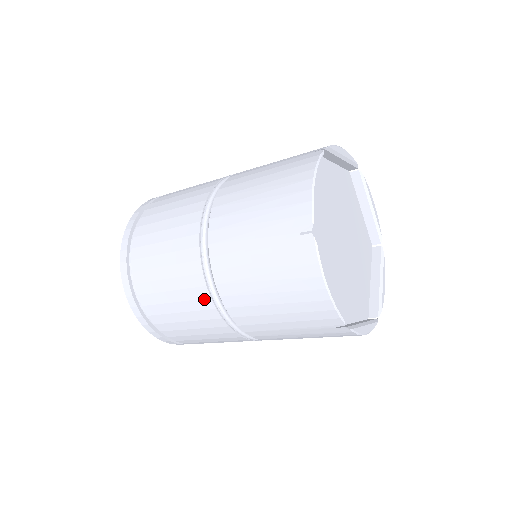
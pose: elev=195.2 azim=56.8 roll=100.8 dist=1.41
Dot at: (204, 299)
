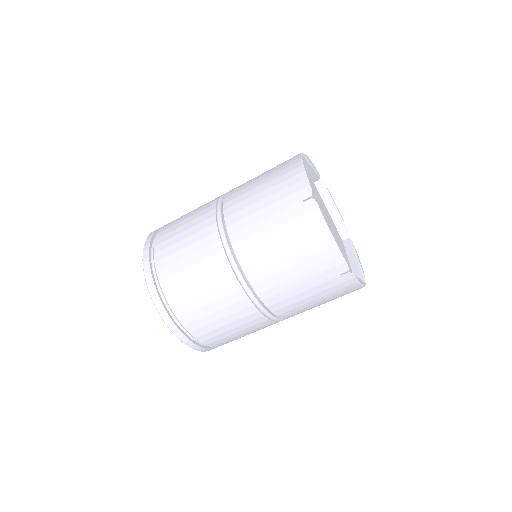
Dot at: (210, 212)
